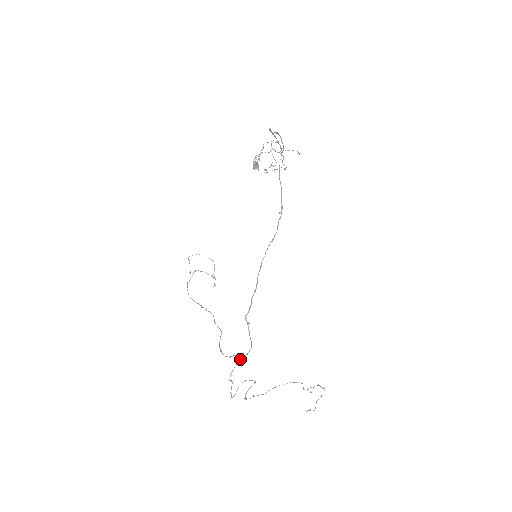
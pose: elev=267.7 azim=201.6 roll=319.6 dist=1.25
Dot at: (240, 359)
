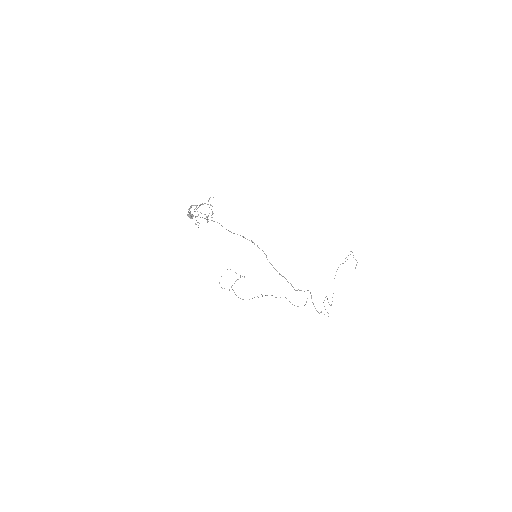
Dot at: occluded
